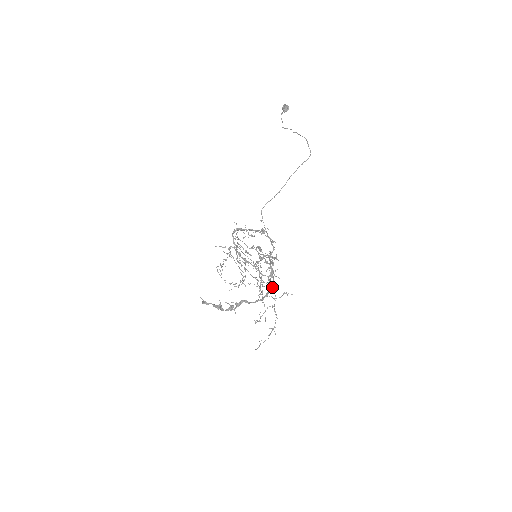
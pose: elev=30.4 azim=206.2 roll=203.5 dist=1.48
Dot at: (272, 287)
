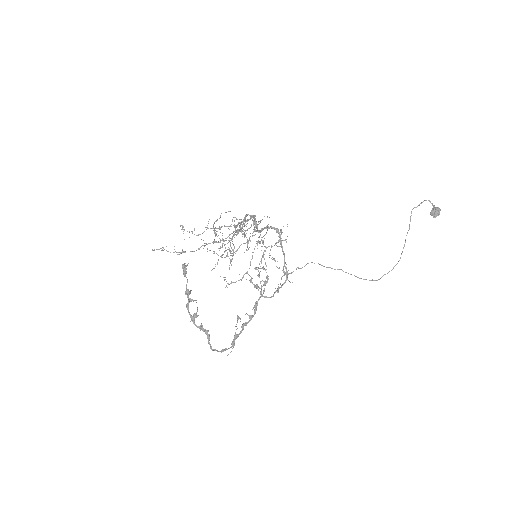
Dot at: (233, 347)
